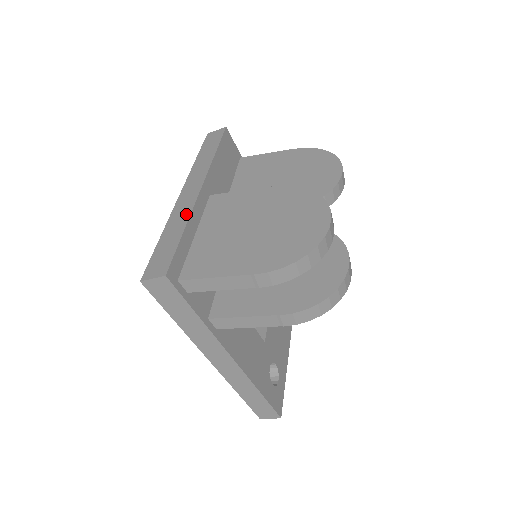
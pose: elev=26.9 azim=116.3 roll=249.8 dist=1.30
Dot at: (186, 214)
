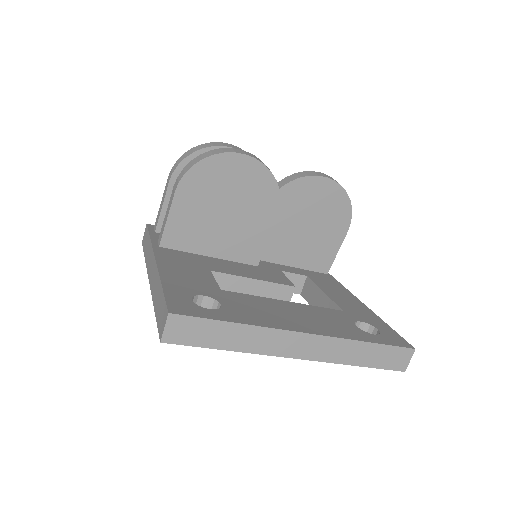
Dot at: occluded
